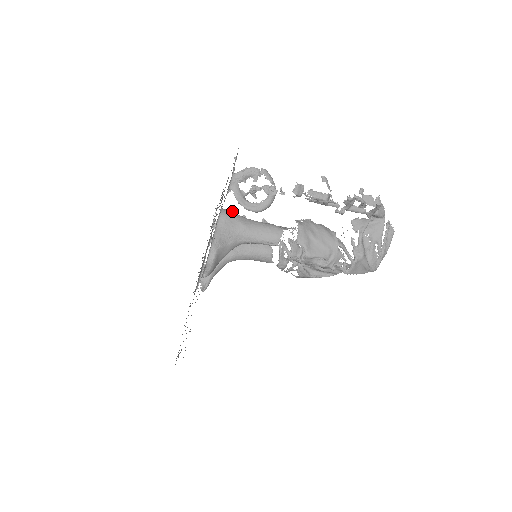
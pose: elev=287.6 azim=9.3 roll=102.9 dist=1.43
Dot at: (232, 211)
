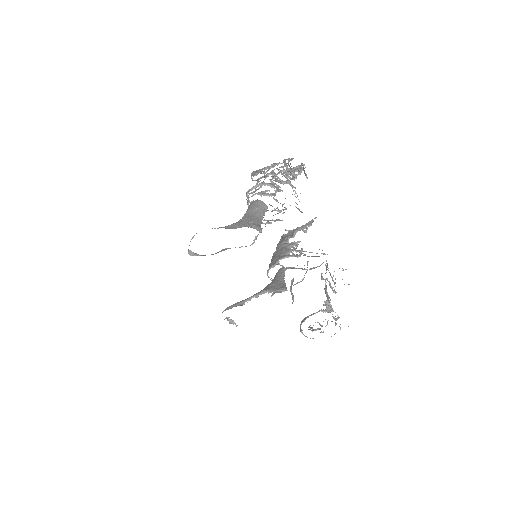
Dot at: occluded
